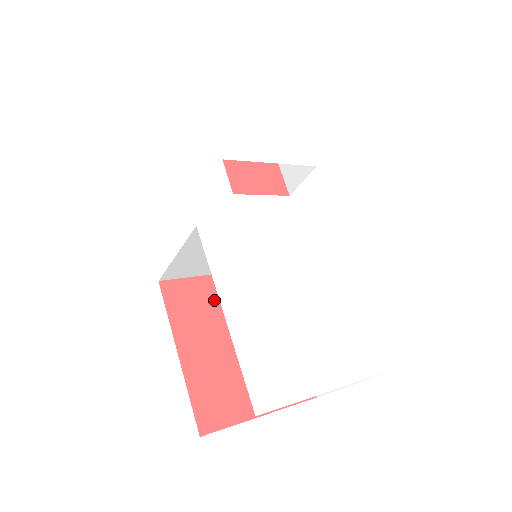
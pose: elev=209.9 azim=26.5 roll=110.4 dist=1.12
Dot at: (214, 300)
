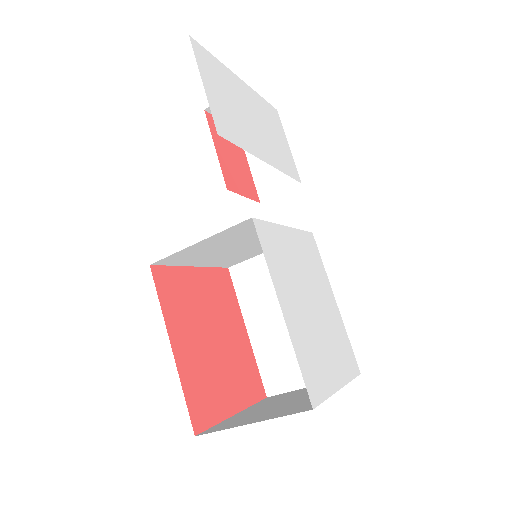
Dot at: (193, 293)
